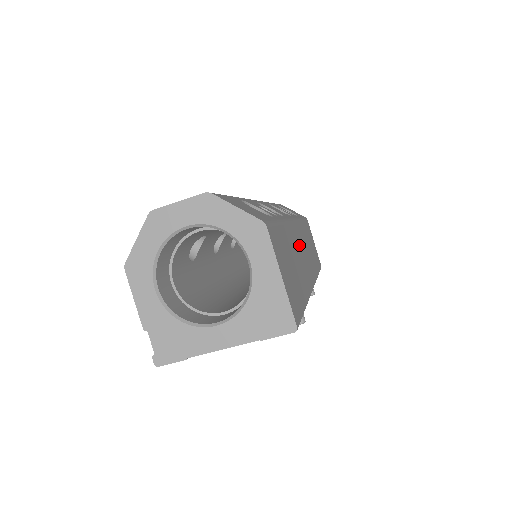
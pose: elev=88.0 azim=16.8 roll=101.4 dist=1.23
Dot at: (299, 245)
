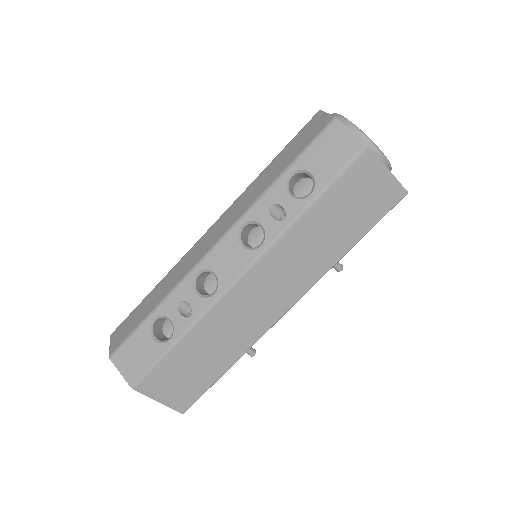
Dot at: (245, 302)
